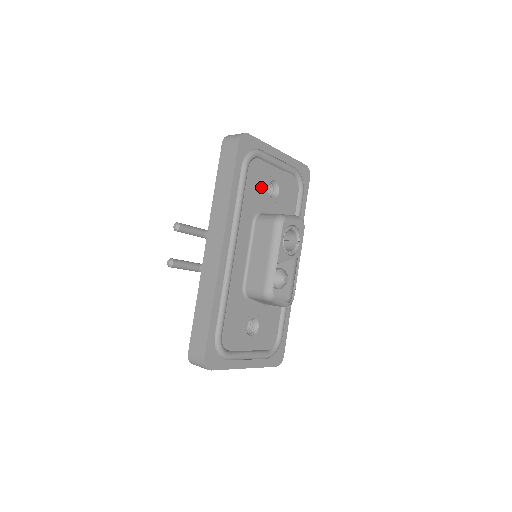
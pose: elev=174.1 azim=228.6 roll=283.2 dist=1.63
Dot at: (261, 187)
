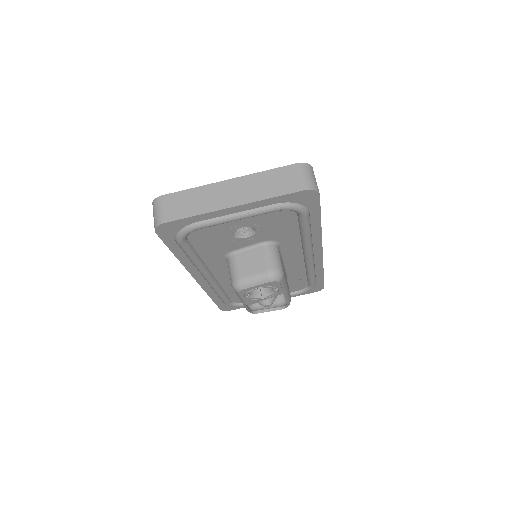
Dot at: (221, 239)
